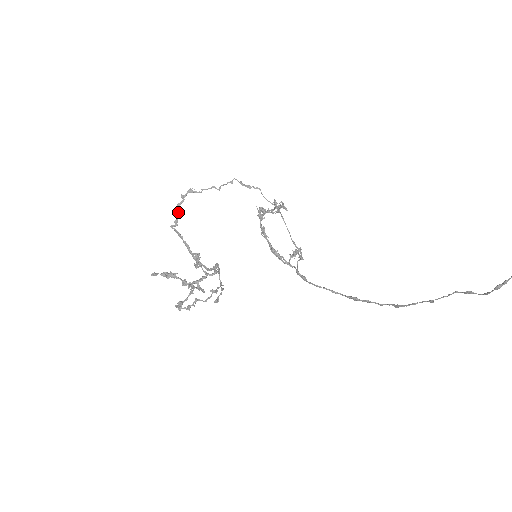
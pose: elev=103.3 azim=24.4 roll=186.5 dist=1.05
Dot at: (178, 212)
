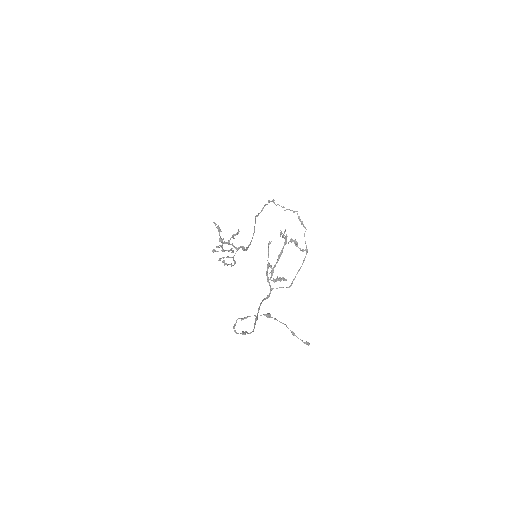
Dot at: (262, 209)
